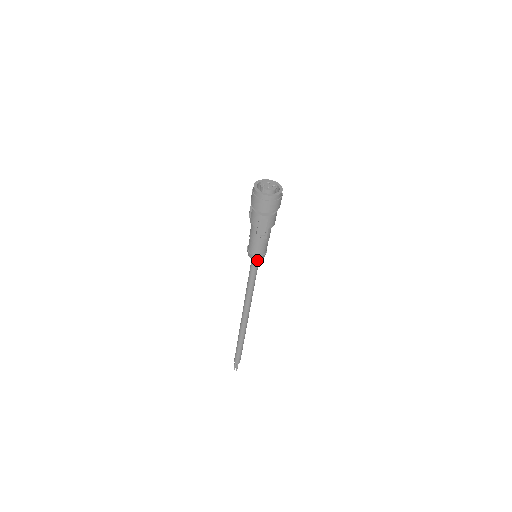
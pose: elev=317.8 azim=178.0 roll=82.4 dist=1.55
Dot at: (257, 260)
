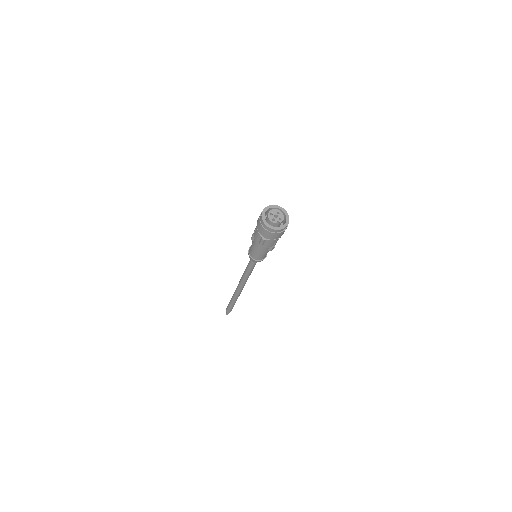
Dot at: occluded
